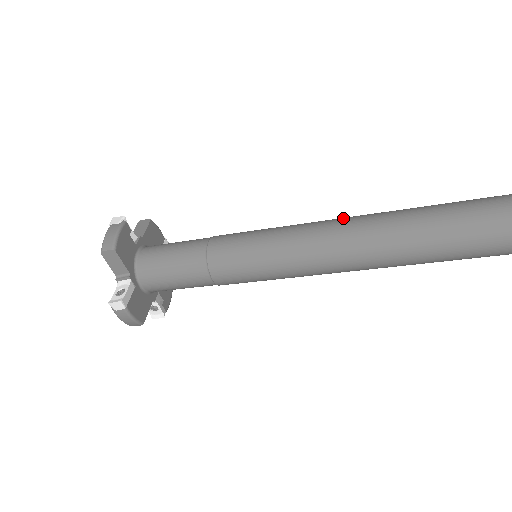
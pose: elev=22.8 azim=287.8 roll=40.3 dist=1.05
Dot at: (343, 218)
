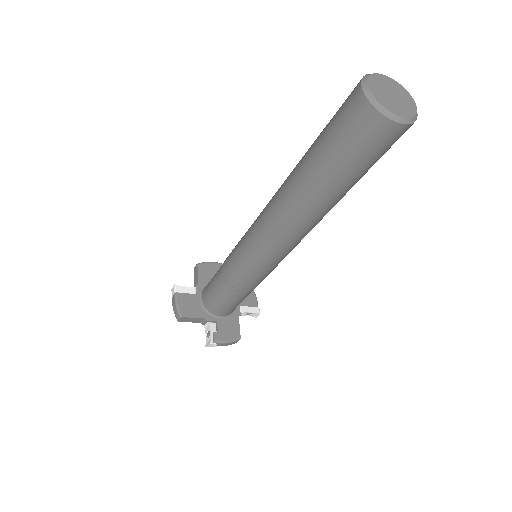
Dot at: occluded
